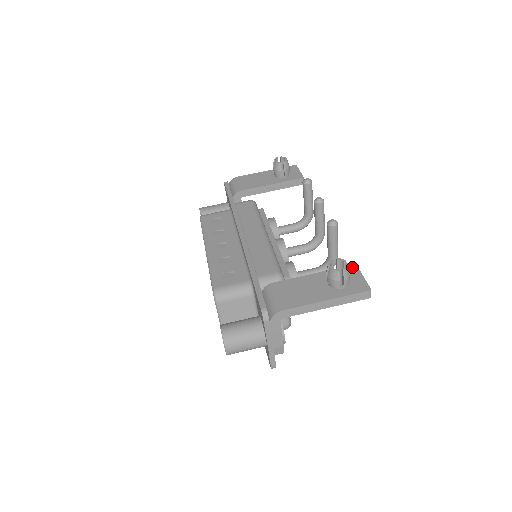
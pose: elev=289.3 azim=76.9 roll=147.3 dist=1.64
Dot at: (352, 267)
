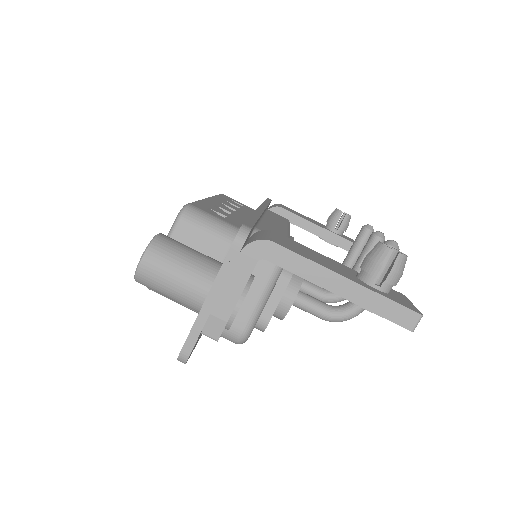
Dot at: (398, 292)
